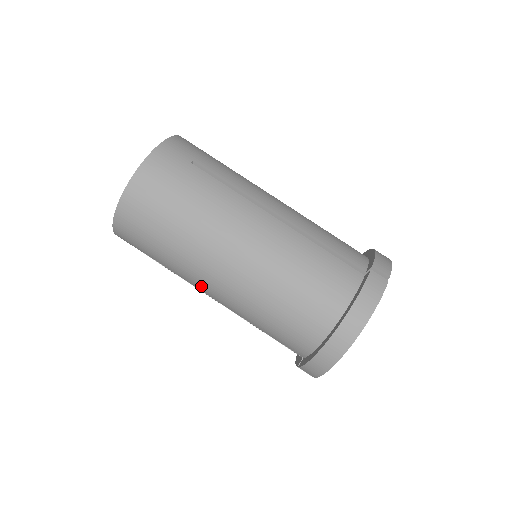
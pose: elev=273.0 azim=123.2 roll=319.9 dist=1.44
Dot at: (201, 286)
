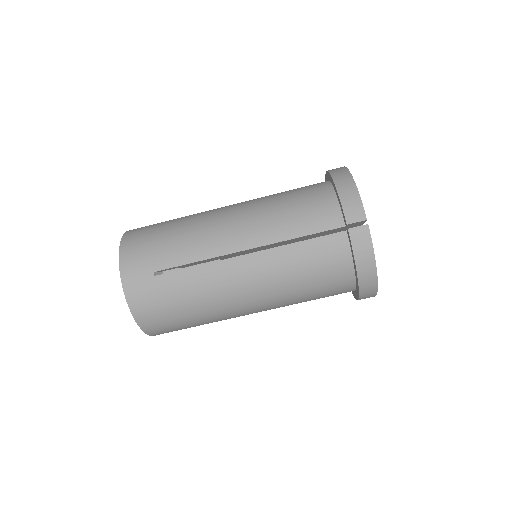
Dot at: occluded
